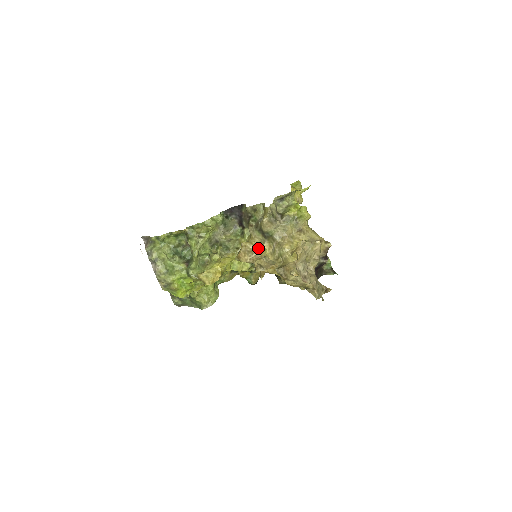
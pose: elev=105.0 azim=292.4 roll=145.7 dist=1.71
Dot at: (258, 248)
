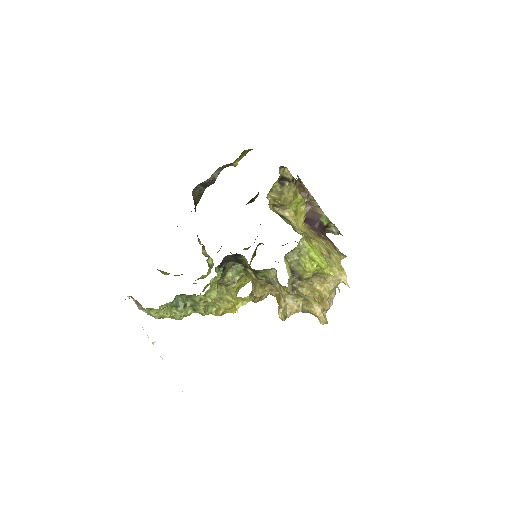
Dot at: (271, 286)
